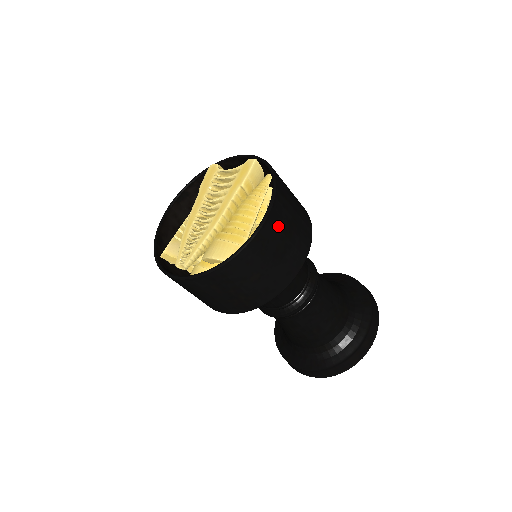
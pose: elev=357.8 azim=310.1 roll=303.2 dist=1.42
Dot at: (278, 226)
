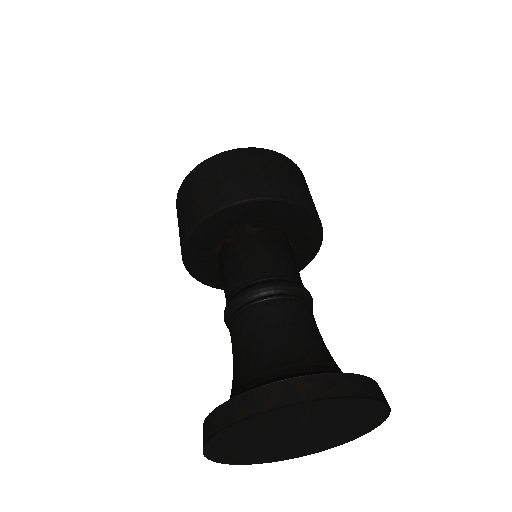
Dot at: (260, 159)
